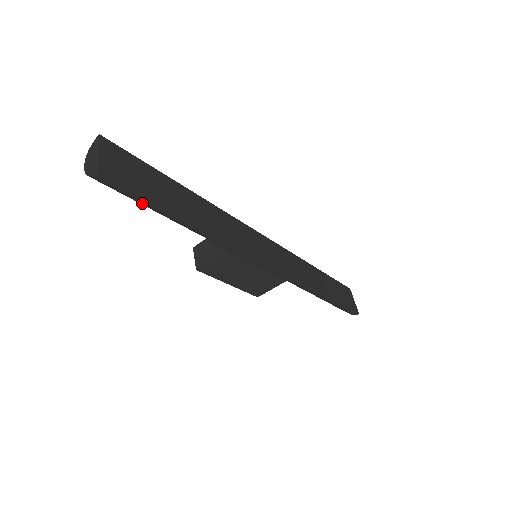
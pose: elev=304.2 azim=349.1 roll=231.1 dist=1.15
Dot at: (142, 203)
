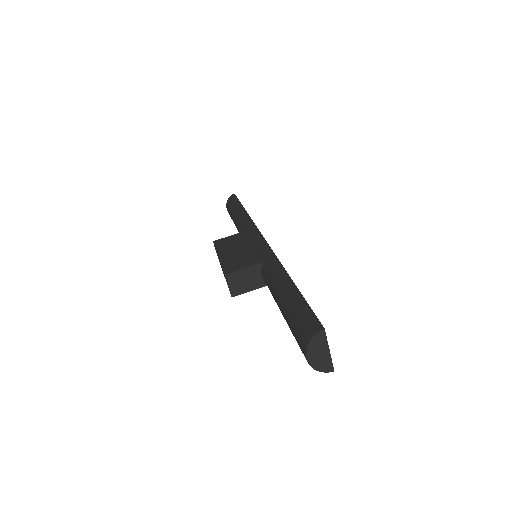
Dot at: occluded
